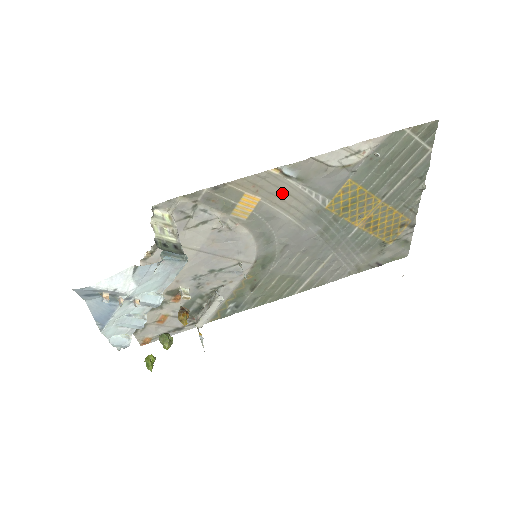
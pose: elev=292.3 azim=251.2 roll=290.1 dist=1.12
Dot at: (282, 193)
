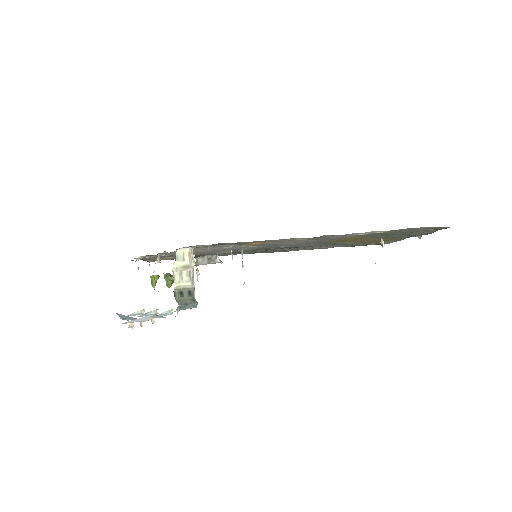
Dot at: (291, 241)
